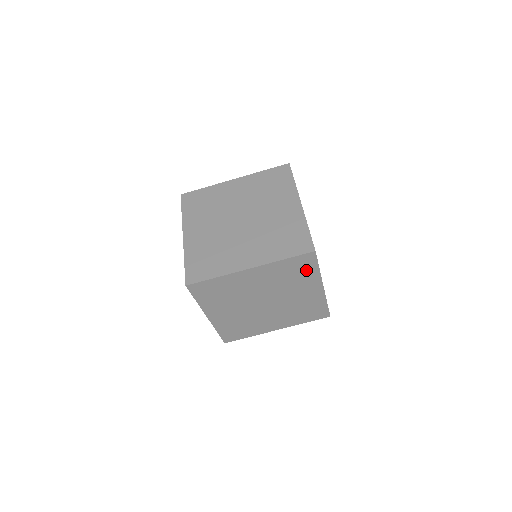
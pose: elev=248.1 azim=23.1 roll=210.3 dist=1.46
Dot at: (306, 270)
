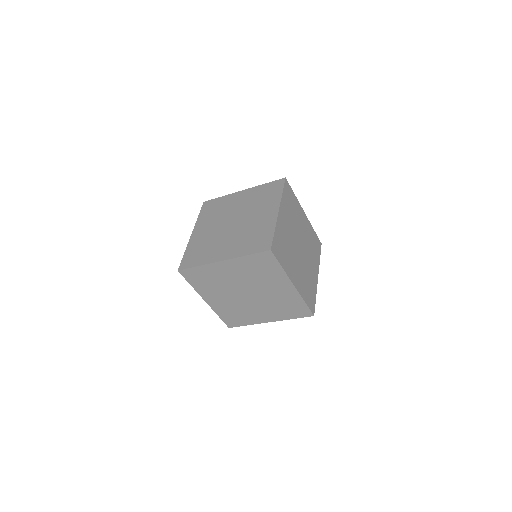
Dot at: (292, 199)
